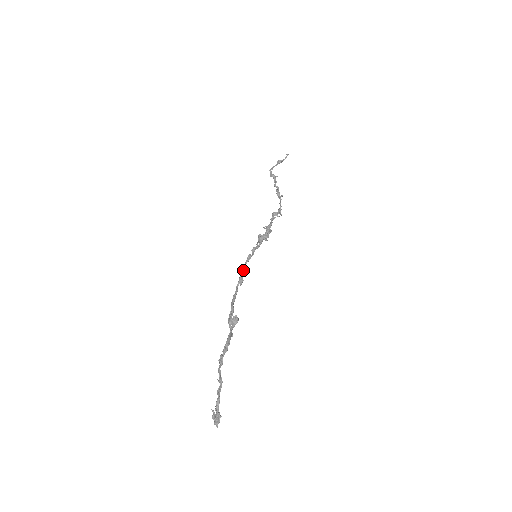
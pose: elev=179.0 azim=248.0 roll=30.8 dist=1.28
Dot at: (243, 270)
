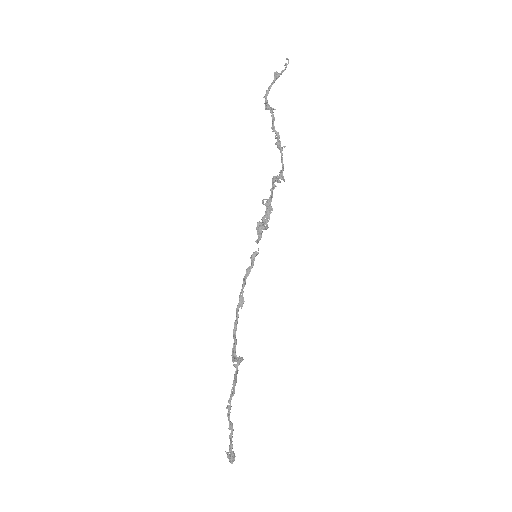
Dot at: (242, 288)
